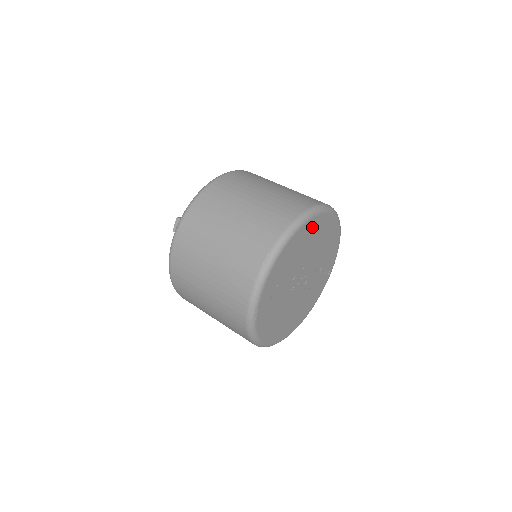
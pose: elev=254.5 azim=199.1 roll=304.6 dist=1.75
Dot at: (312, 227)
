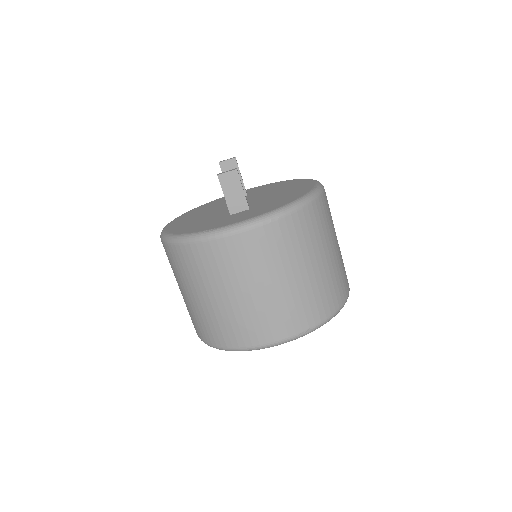
Dot at: occluded
